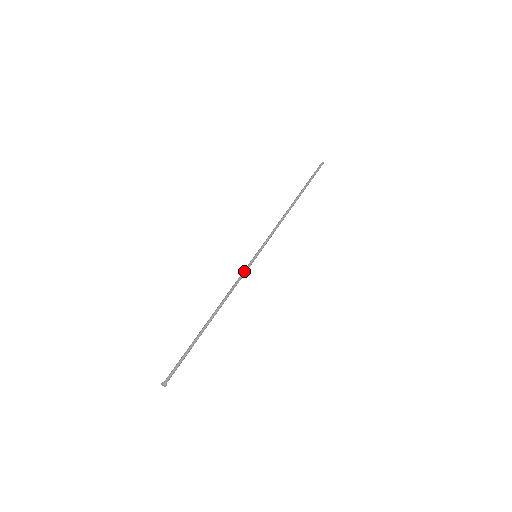
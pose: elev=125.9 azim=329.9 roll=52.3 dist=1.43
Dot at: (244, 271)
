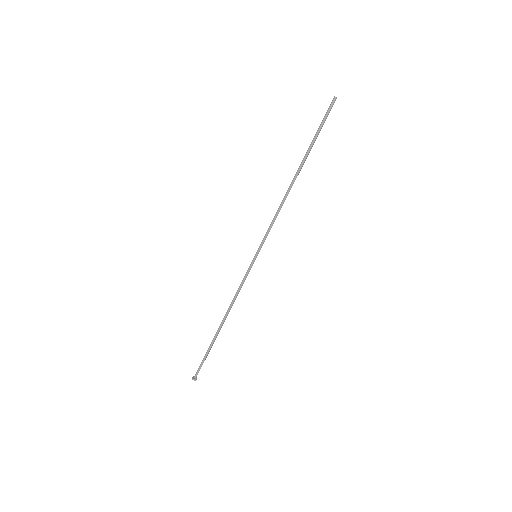
Dot at: occluded
